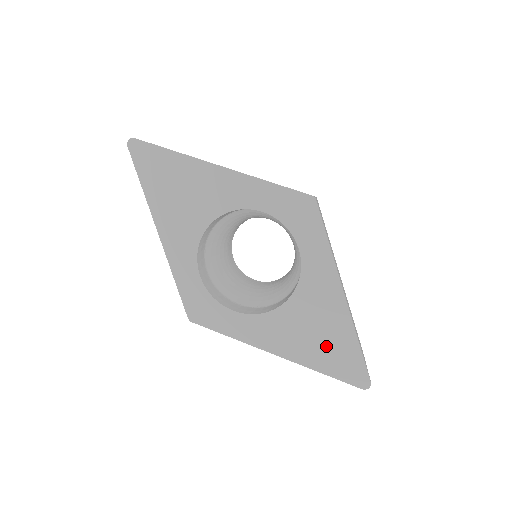
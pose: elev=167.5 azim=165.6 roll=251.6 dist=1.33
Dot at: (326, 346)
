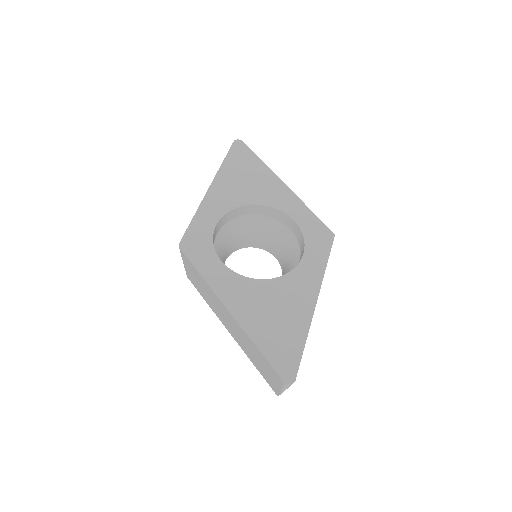
Dot at: (277, 328)
